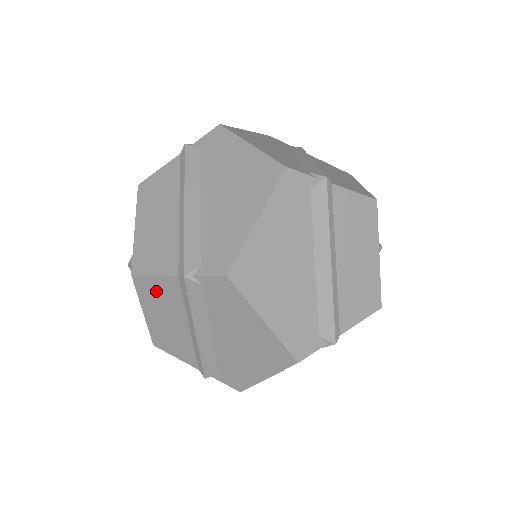
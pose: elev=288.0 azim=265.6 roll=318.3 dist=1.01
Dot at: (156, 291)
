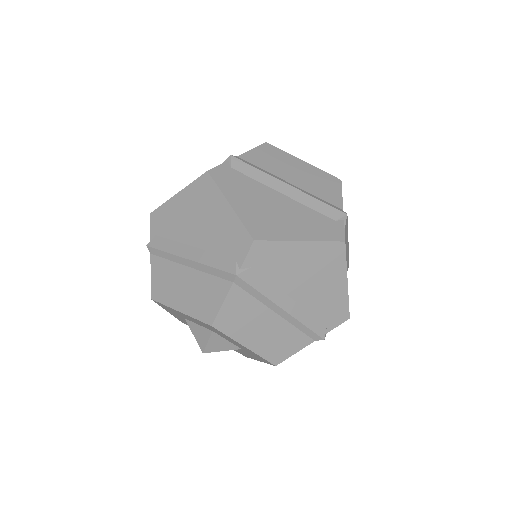
Dot at: (235, 316)
